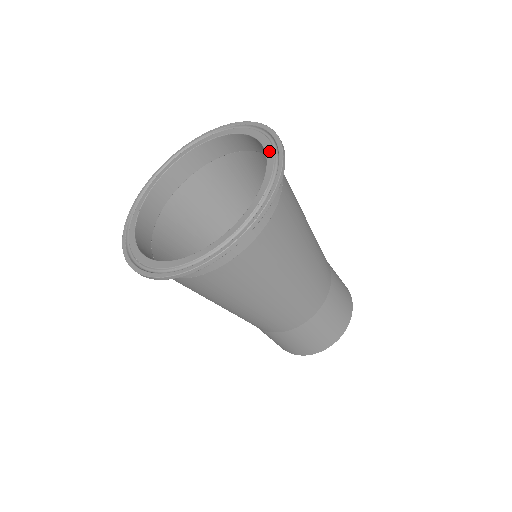
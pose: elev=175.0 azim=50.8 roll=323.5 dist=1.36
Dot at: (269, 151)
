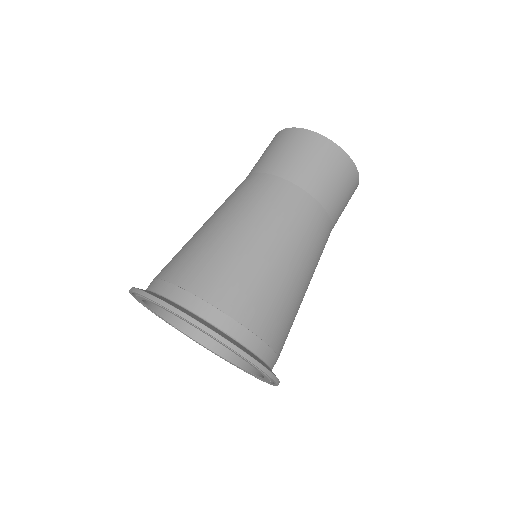
Dot at: occluded
